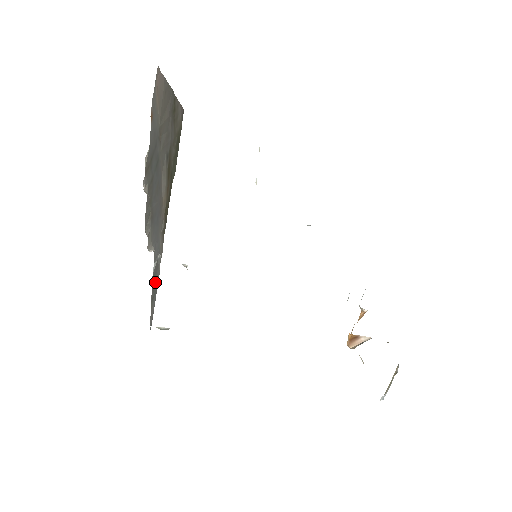
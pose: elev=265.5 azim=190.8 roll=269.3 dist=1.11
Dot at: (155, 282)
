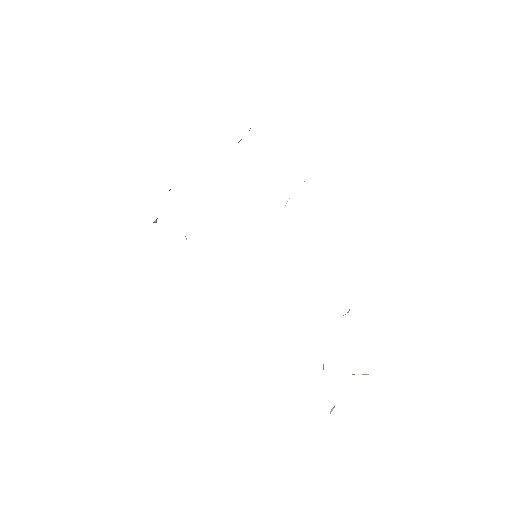
Dot at: occluded
